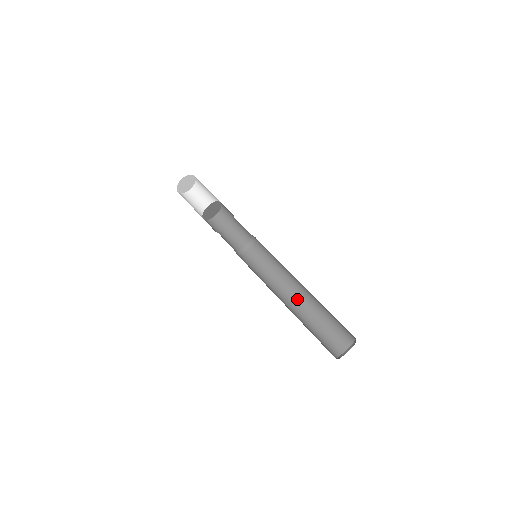
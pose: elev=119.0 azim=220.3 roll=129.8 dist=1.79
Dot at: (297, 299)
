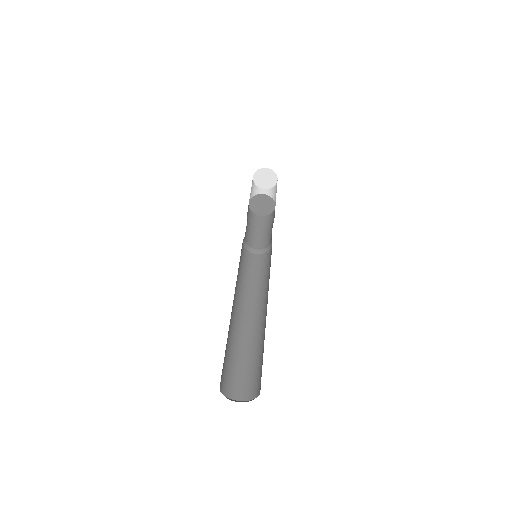
Dot at: (266, 312)
